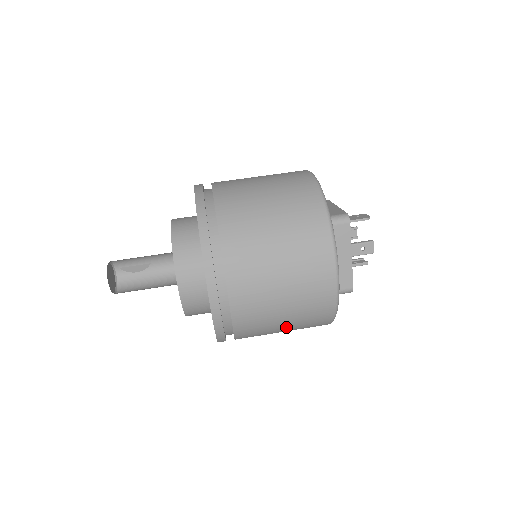
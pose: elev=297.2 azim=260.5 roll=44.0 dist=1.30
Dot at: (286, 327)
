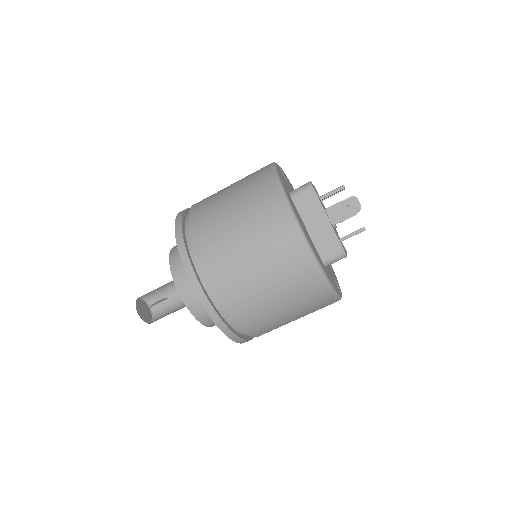
Dot at: occluded
